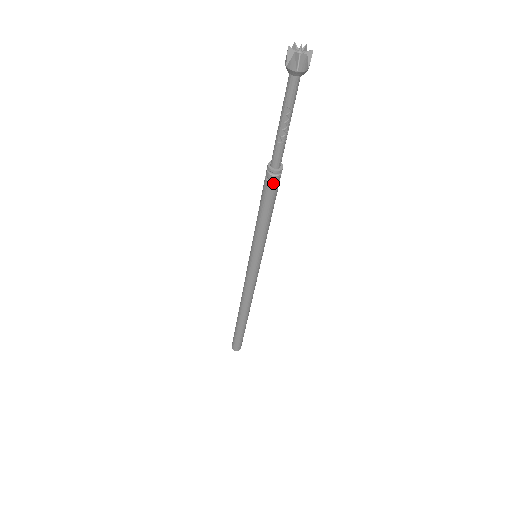
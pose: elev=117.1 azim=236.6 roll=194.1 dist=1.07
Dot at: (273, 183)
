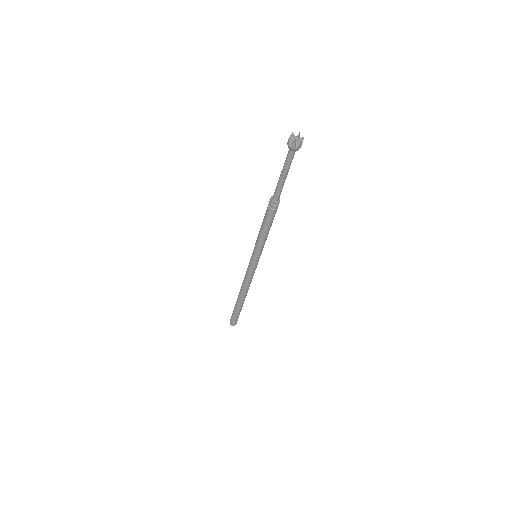
Dot at: (270, 208)
